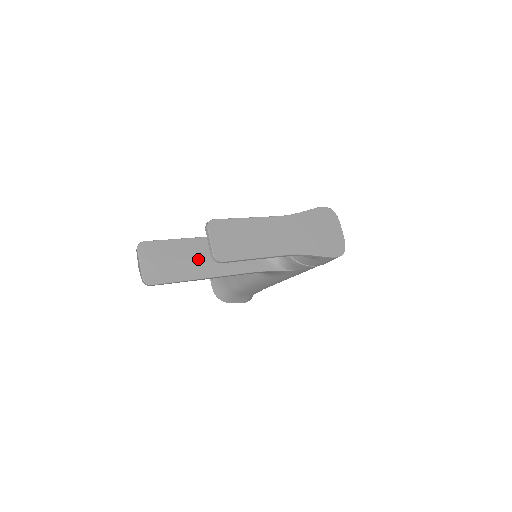
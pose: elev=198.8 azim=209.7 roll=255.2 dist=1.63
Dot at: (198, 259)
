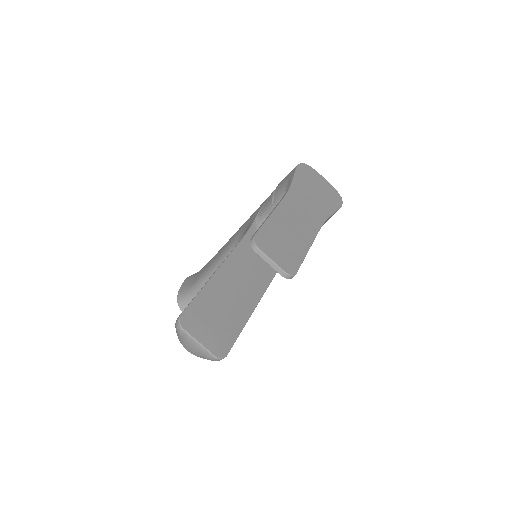
Dot at: (234, 294)
